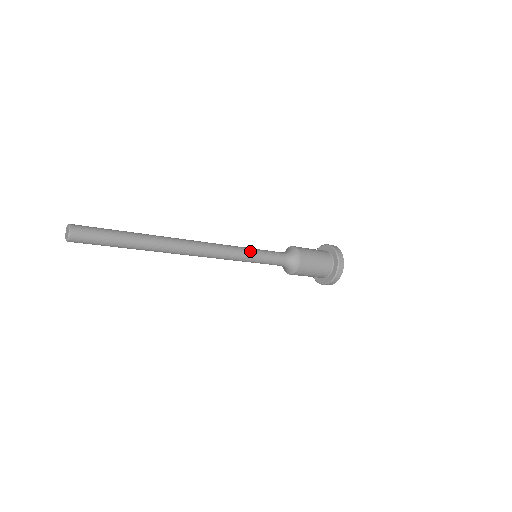
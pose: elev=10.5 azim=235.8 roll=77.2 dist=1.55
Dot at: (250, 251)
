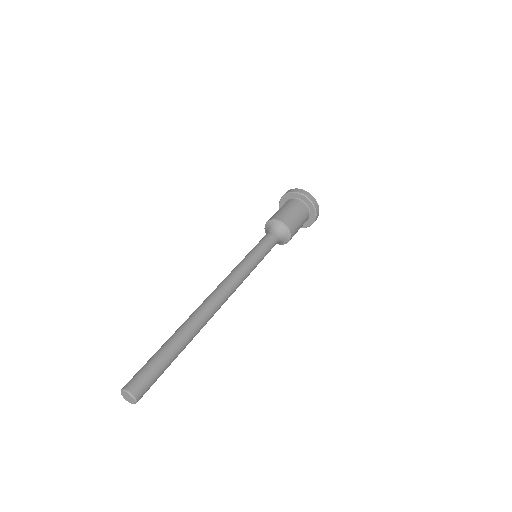
Dot at: occluded
